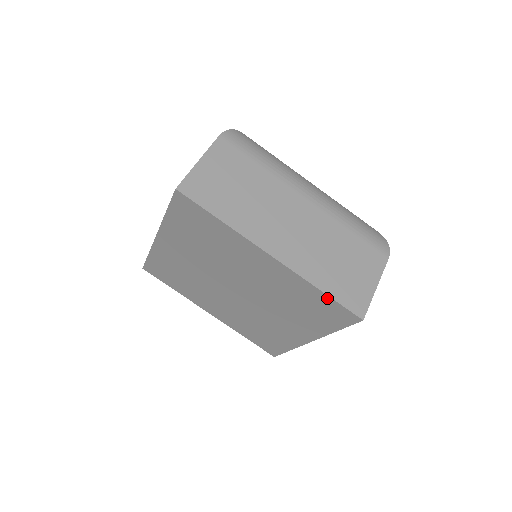
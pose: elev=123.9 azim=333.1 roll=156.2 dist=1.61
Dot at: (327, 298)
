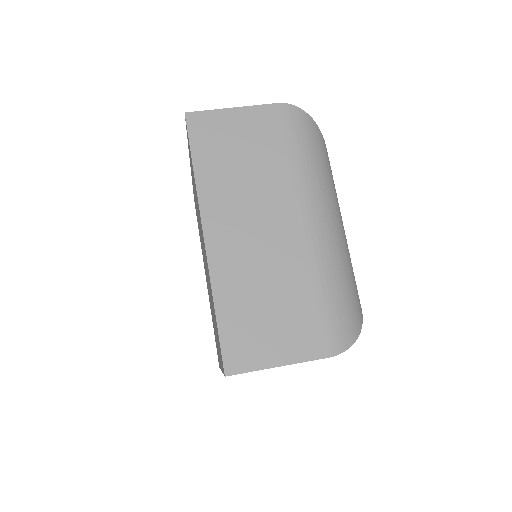
Dot at: (217, 322)
